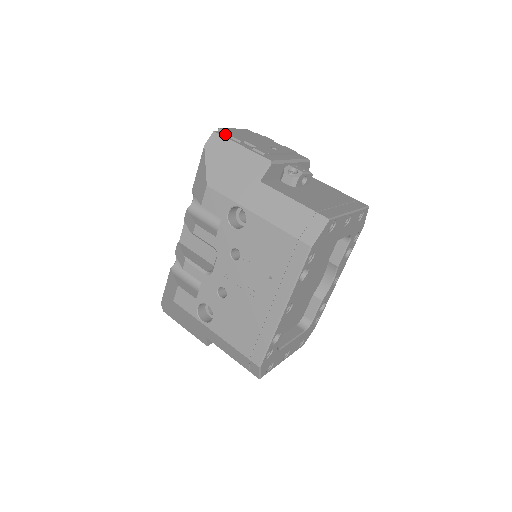
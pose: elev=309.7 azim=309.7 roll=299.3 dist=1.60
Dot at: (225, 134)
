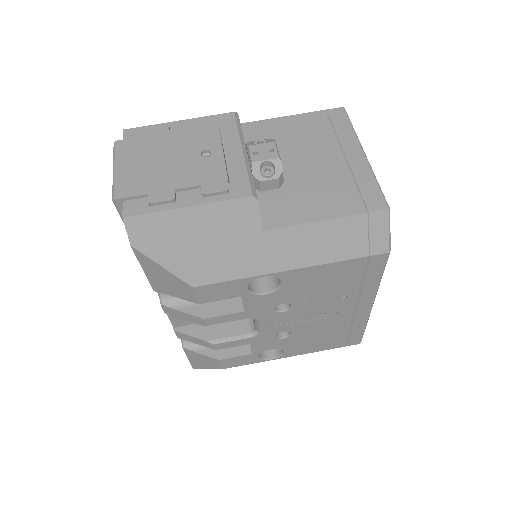
Dot at: (136, 203)
